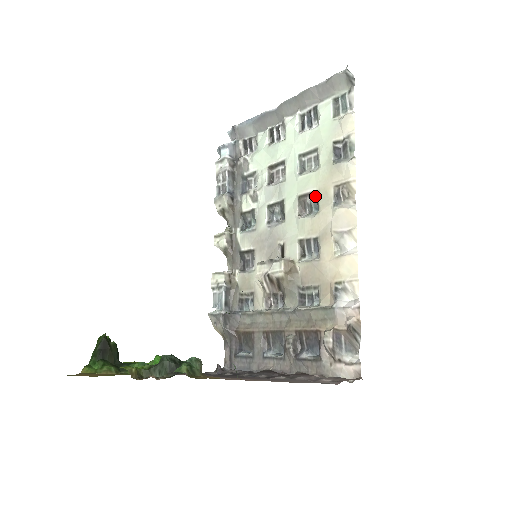
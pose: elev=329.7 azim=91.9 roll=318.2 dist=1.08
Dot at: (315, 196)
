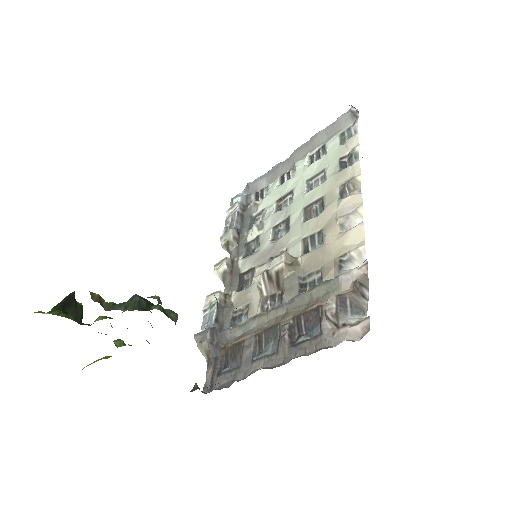
Dot at: (321, 202)
